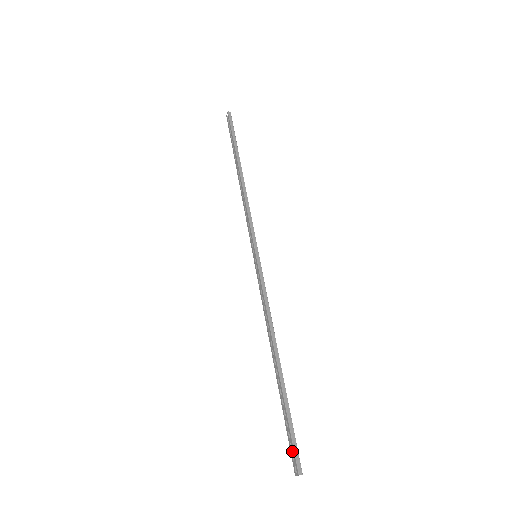
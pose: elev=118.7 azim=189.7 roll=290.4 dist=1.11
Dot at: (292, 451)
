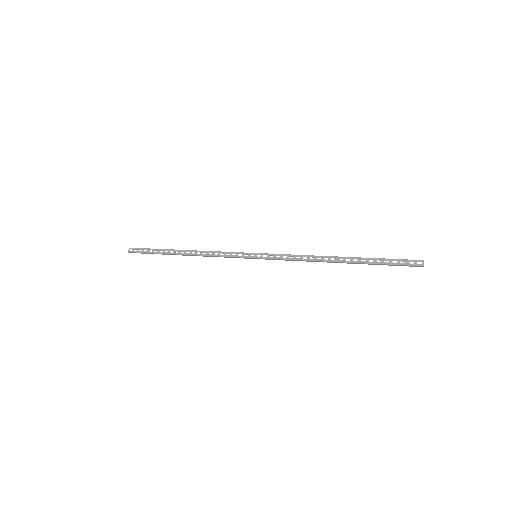
Dot at: (406, 262)
